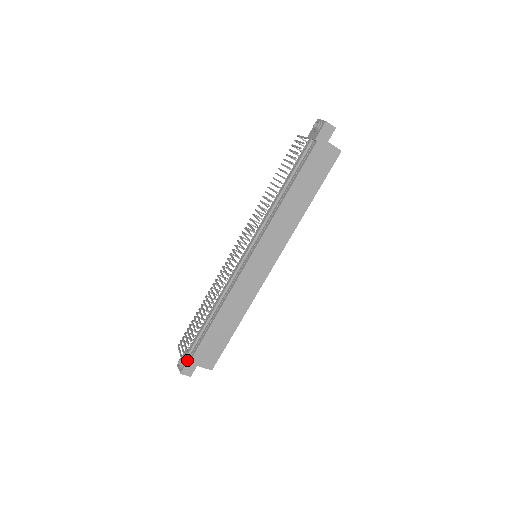
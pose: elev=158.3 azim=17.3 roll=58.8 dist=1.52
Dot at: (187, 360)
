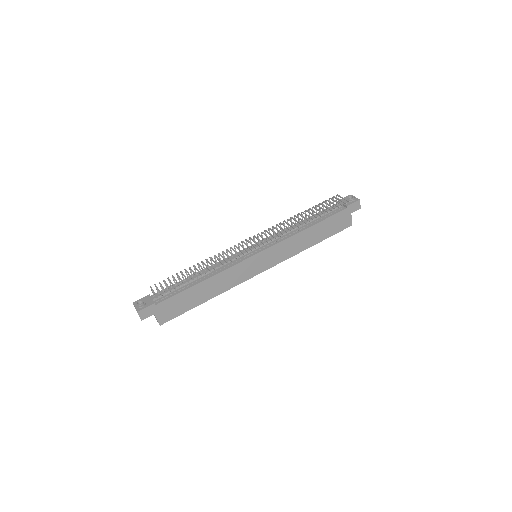
Dot at: (152, 304)
